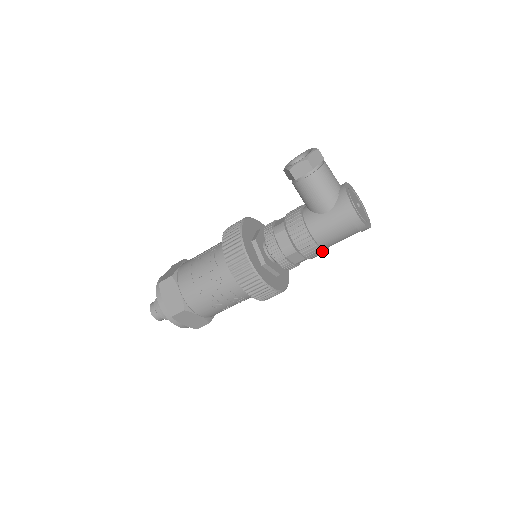
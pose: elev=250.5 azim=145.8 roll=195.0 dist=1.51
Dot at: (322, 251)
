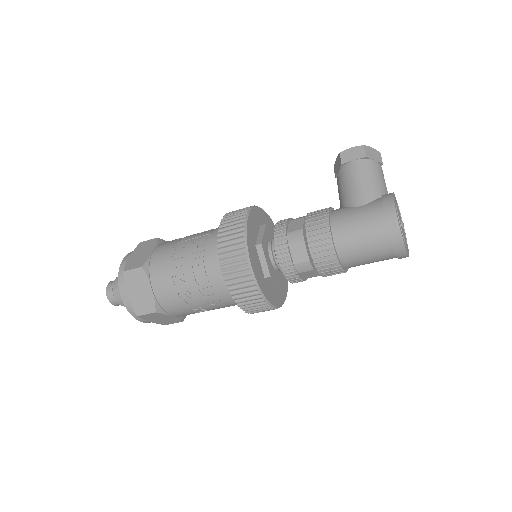
Dot at: (334, 255)
